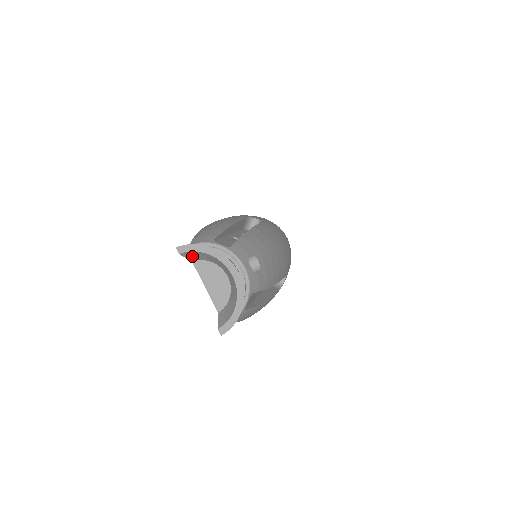
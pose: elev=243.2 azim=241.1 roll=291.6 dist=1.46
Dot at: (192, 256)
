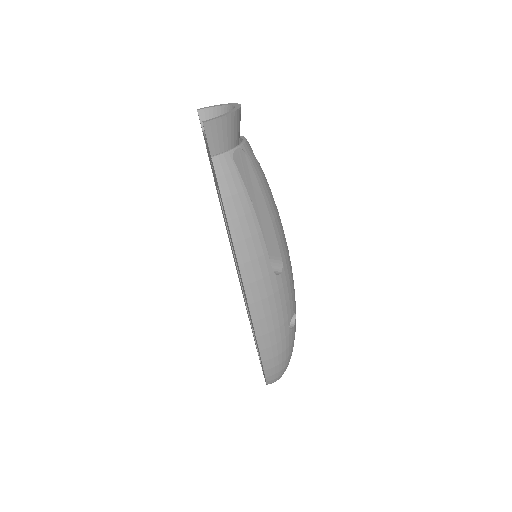
Dot at: occluded
